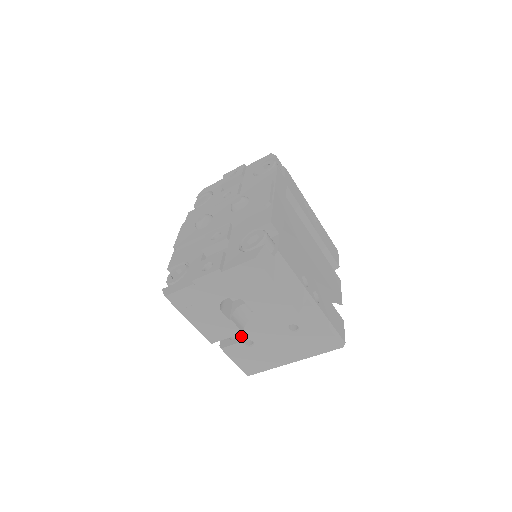
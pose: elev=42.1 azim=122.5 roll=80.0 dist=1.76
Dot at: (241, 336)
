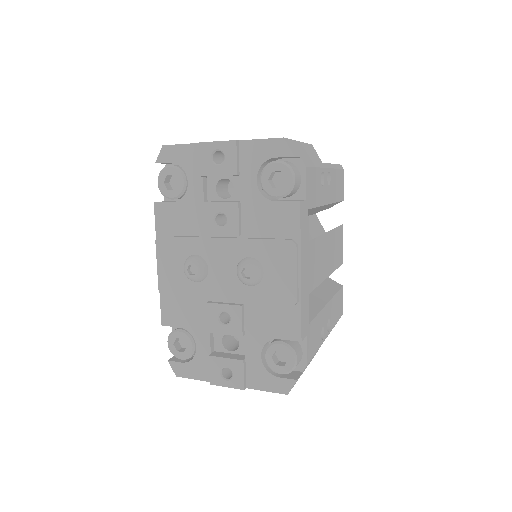
Dot at: occluded
